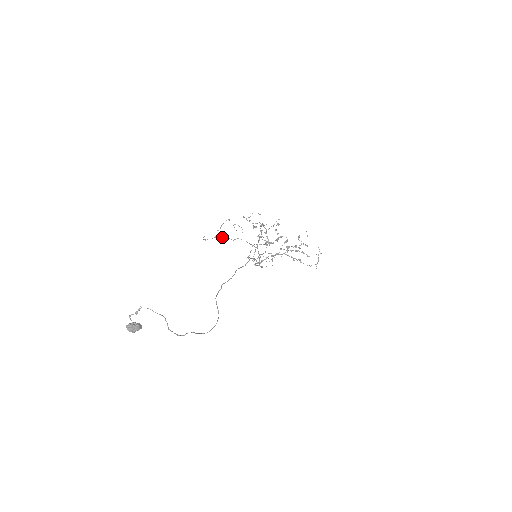
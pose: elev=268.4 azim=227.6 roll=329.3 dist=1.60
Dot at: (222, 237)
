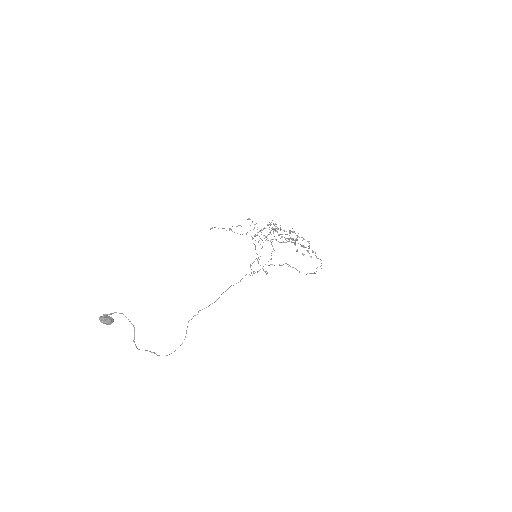
Dot at: (230, 229)
